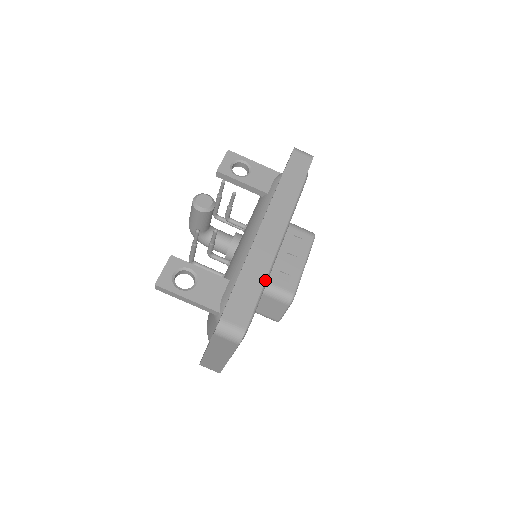
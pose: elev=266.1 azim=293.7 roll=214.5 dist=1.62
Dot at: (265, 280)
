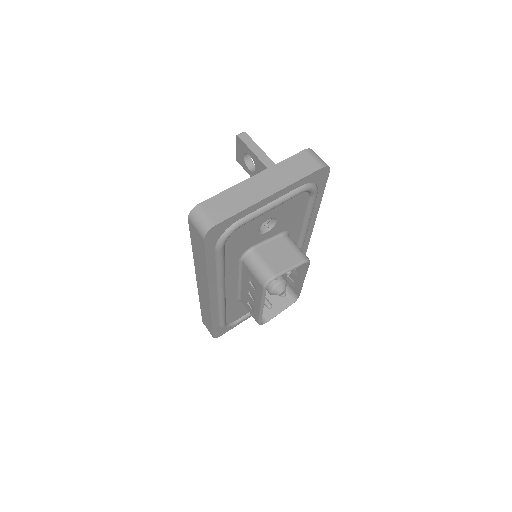
Dot at: (311, 215)
